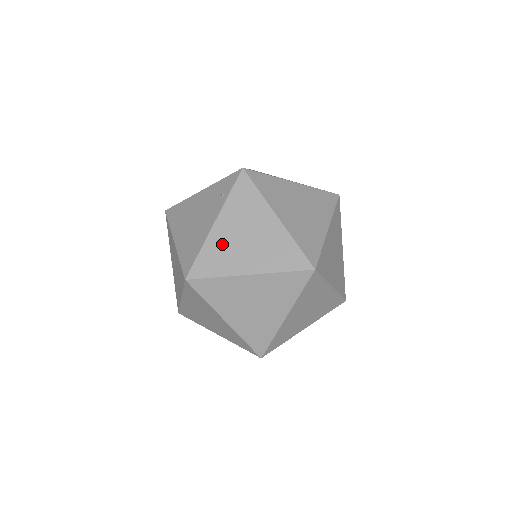
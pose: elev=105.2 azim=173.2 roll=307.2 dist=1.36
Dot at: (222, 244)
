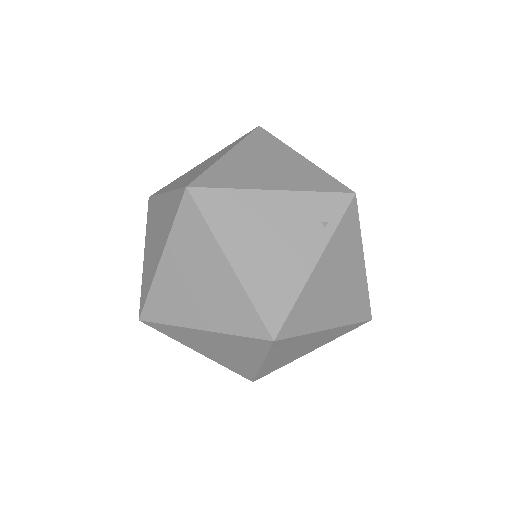
Dot at: (317, 293)
